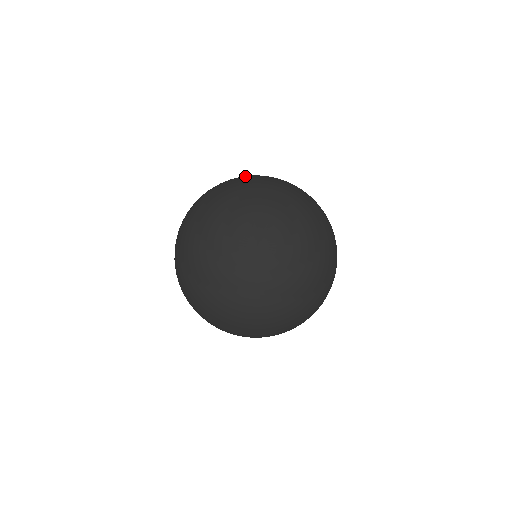
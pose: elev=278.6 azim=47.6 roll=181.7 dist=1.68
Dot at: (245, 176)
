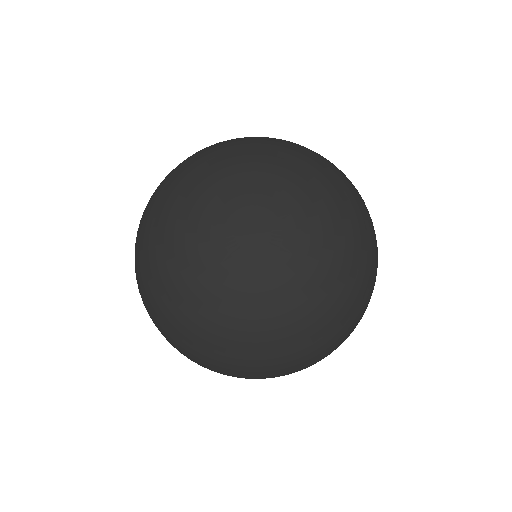
Dot at: occluded
